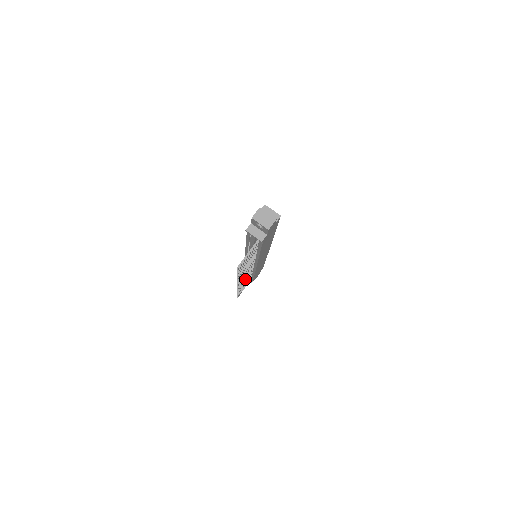
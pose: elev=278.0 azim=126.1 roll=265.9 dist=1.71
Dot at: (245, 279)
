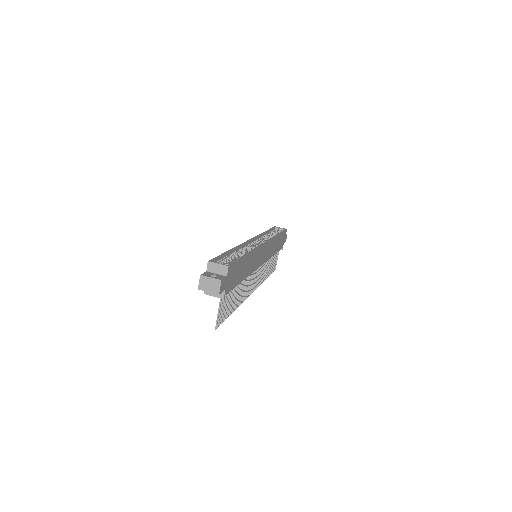
Dot at: (261, 273)
